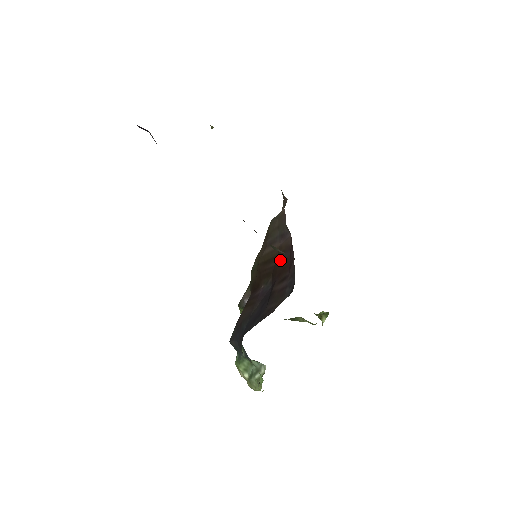
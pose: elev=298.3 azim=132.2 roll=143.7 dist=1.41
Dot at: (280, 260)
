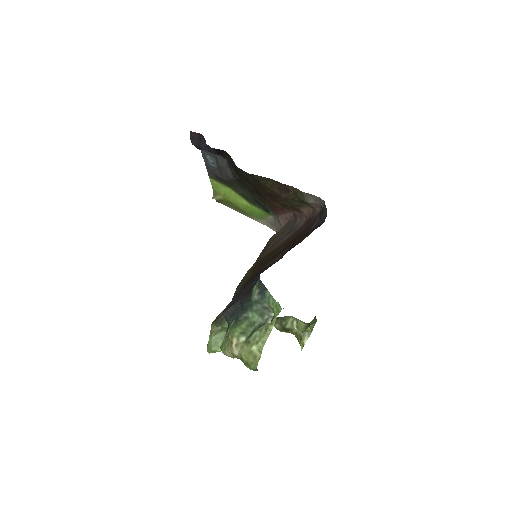
Dot at: (292, 239)
